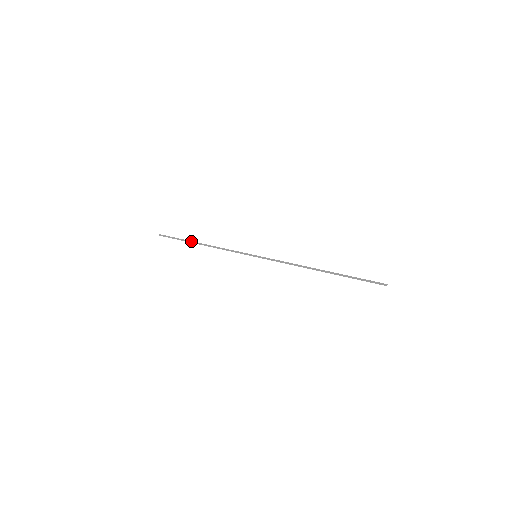
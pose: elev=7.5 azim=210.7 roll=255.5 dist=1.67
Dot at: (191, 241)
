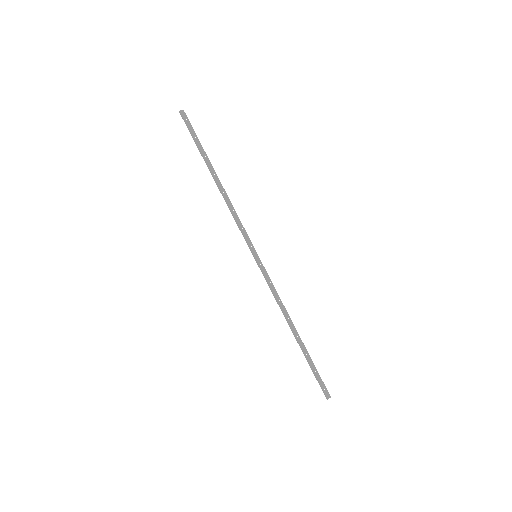
Dot at: (207, 164)
